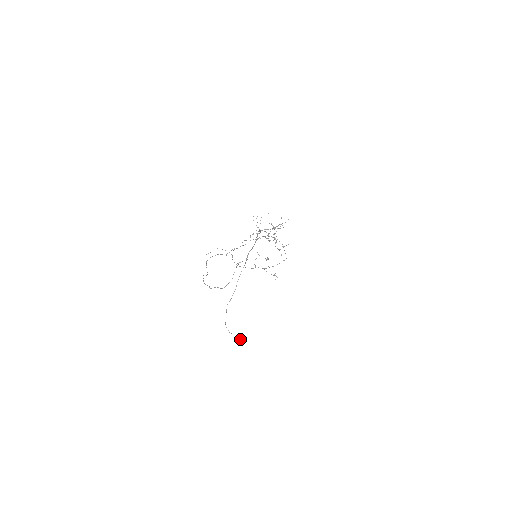
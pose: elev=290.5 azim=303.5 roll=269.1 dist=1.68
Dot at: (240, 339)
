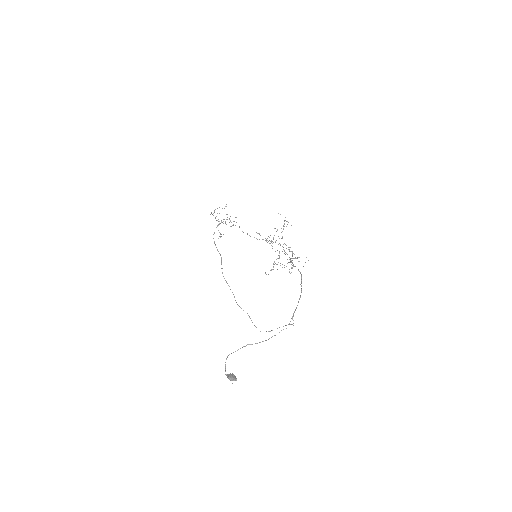
Dot at: (235, 380)
